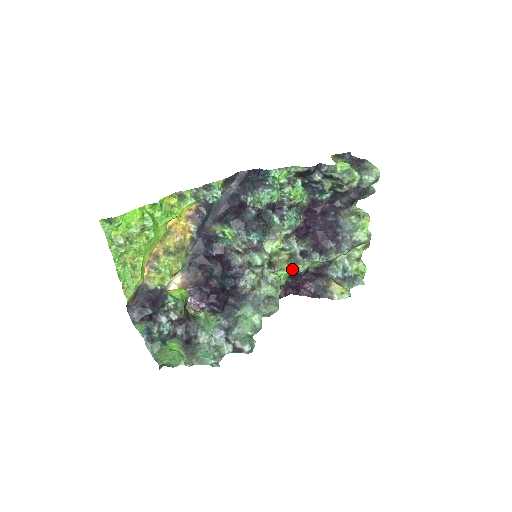
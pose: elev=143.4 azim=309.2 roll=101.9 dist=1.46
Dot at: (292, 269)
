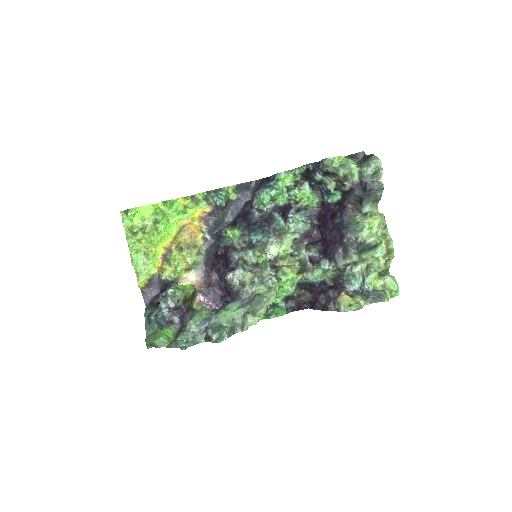
Dot at: (301, 277)
